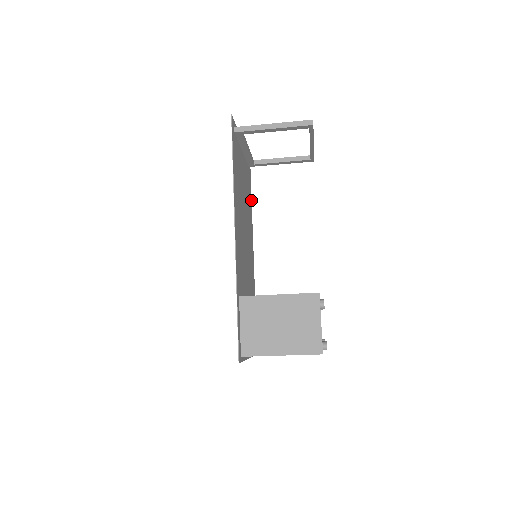
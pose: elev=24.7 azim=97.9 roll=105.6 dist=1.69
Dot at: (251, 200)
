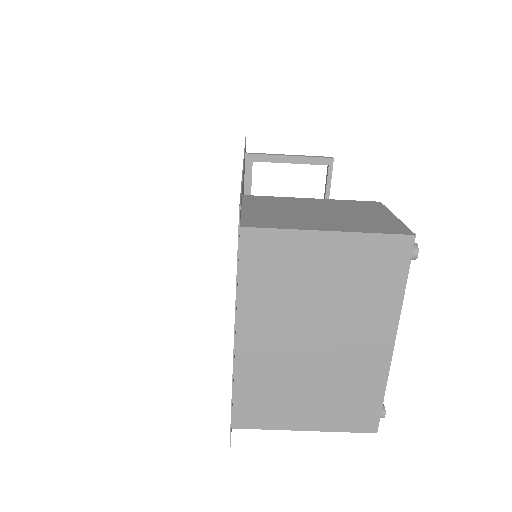
Dot at: occluded
